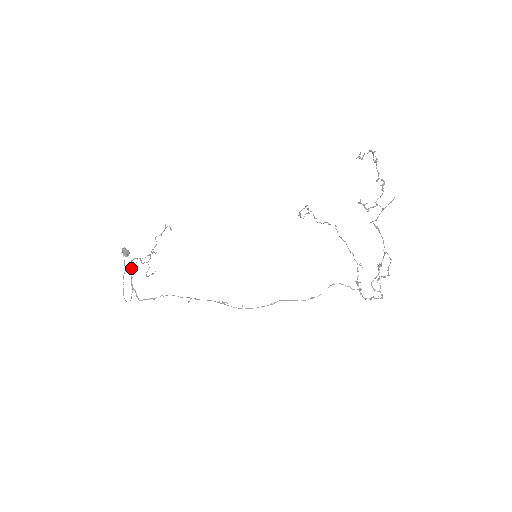
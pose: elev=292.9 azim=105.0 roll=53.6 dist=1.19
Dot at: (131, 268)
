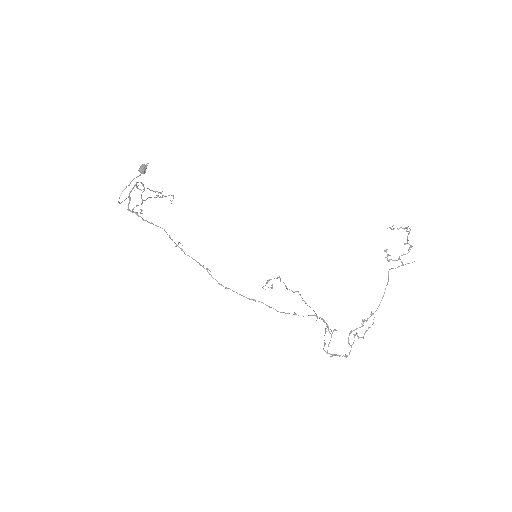
Dot at: (135, 185)
